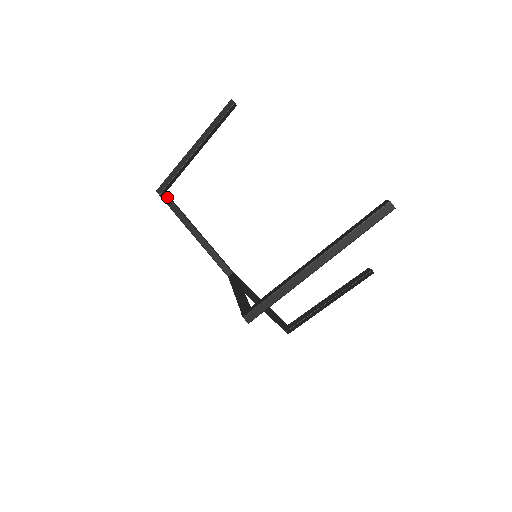
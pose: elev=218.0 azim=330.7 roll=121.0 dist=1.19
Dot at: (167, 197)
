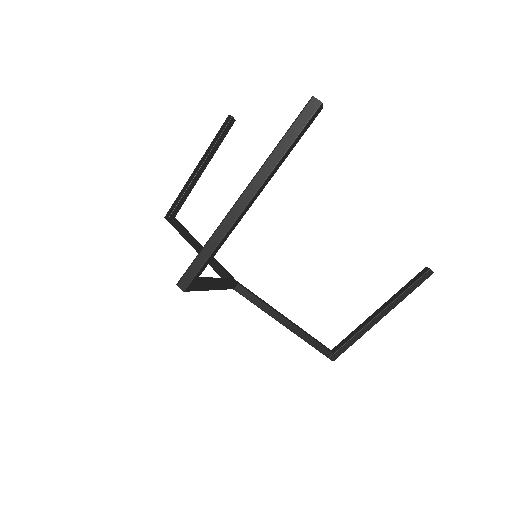
Dot at: (173, 220)
